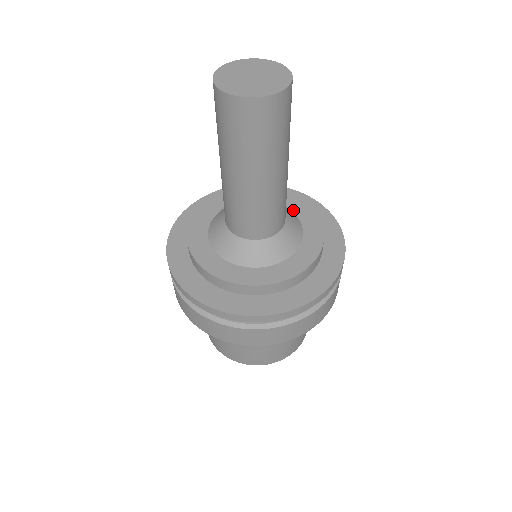
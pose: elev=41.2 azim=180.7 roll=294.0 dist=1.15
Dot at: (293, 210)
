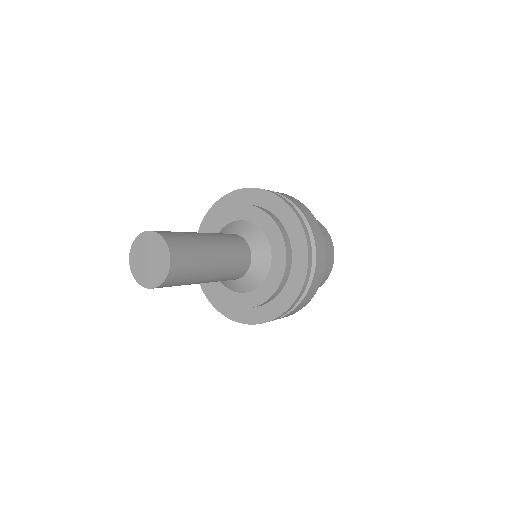
Dot at: (259, 226)
